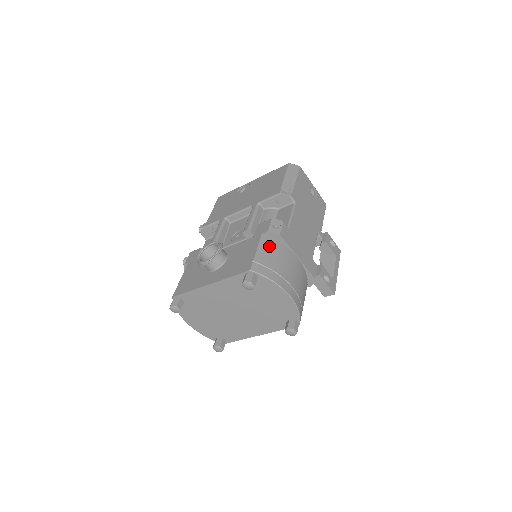
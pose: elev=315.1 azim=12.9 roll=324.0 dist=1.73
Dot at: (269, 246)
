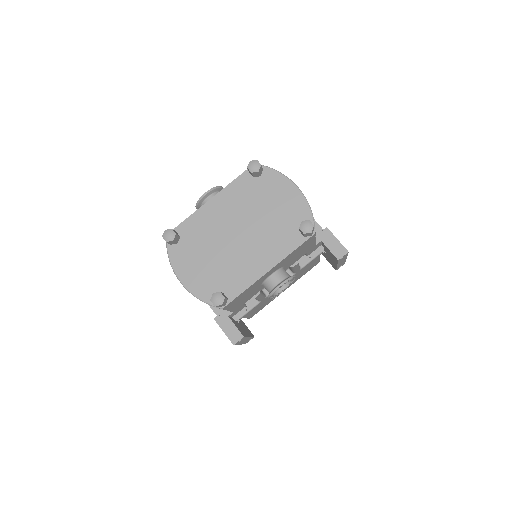
Dot at: occluded
